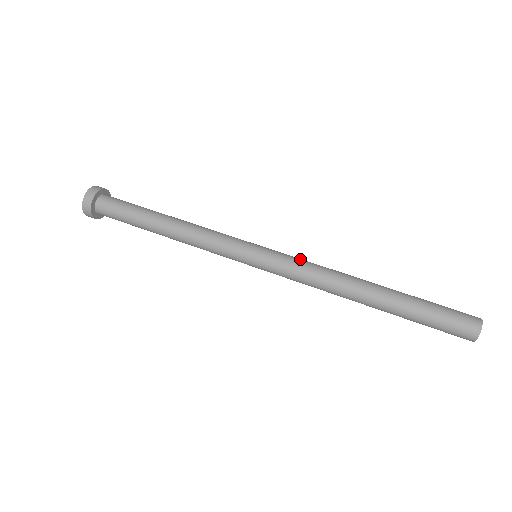
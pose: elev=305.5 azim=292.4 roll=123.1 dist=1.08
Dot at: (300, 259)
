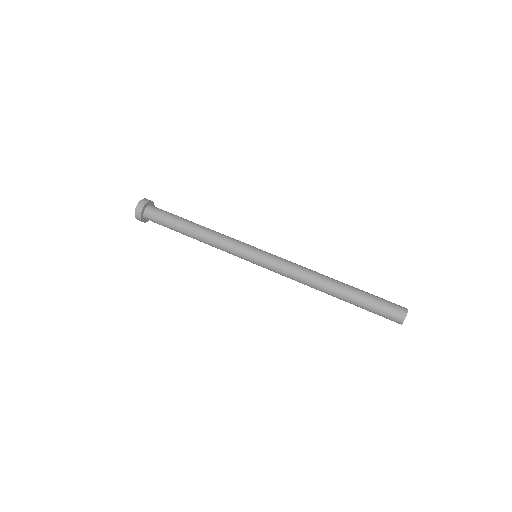
Dot at: occluded
